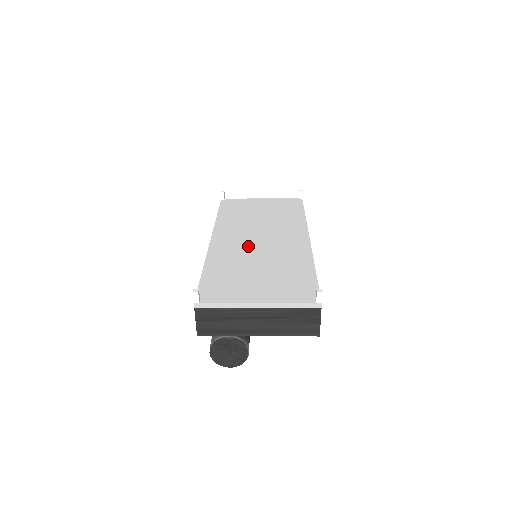
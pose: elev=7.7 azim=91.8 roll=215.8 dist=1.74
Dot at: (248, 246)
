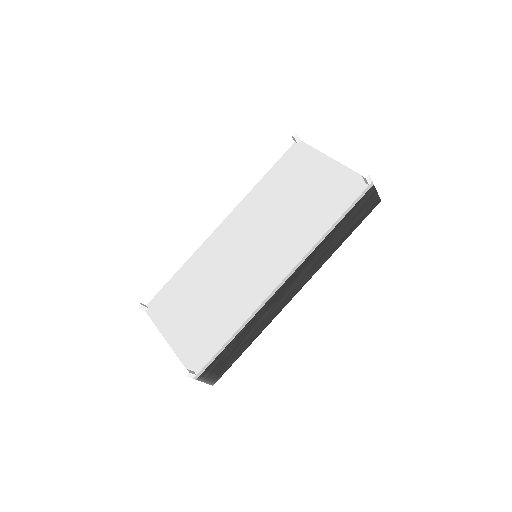
Dot at: (230, 256)
